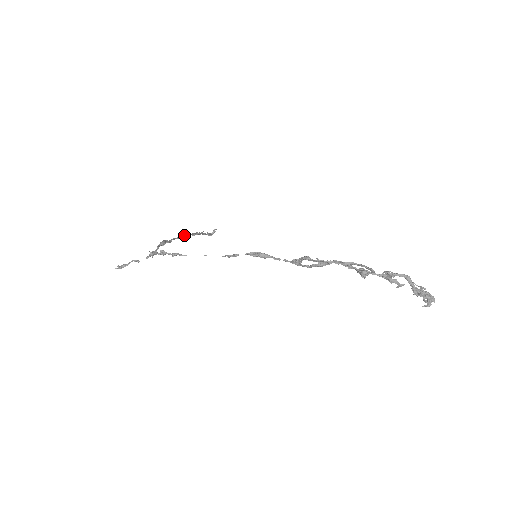
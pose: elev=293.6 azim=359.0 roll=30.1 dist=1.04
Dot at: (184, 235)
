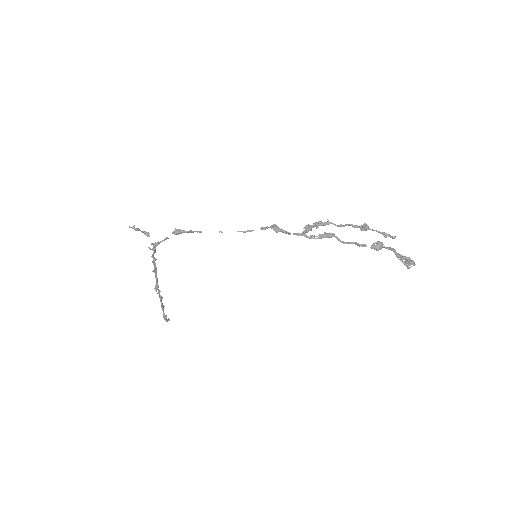
Dot at: (157, 286)
